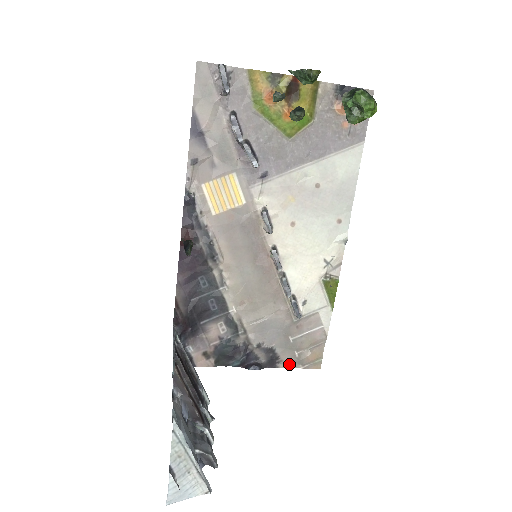
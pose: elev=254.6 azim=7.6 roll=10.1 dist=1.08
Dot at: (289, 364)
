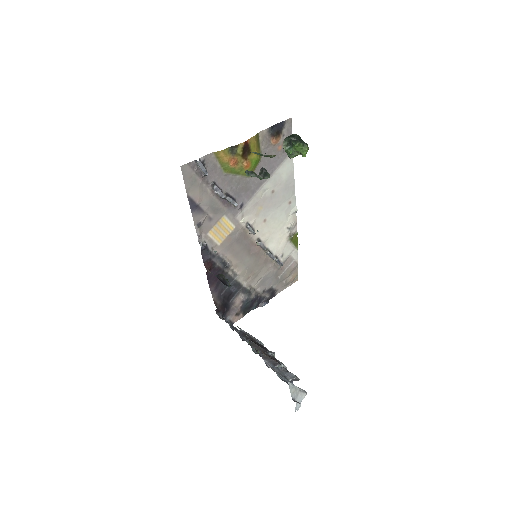
Dot at: (281, 289)
